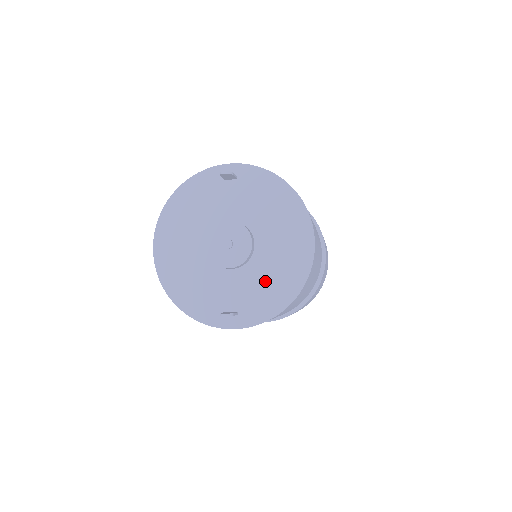
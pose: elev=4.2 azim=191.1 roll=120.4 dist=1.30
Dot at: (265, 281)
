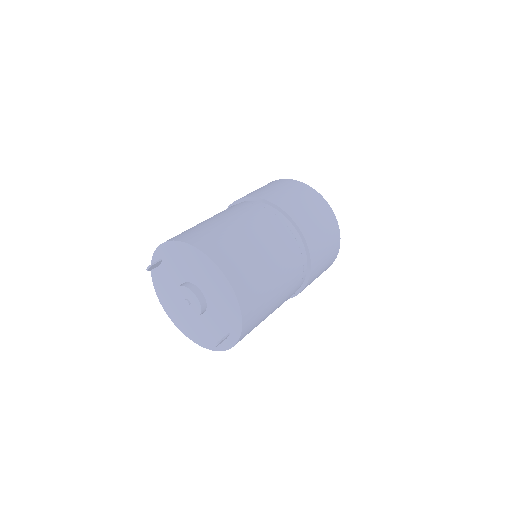
Dot at: (221, 305)
